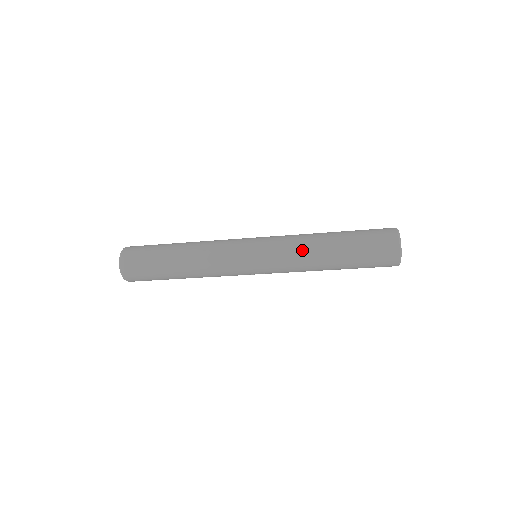
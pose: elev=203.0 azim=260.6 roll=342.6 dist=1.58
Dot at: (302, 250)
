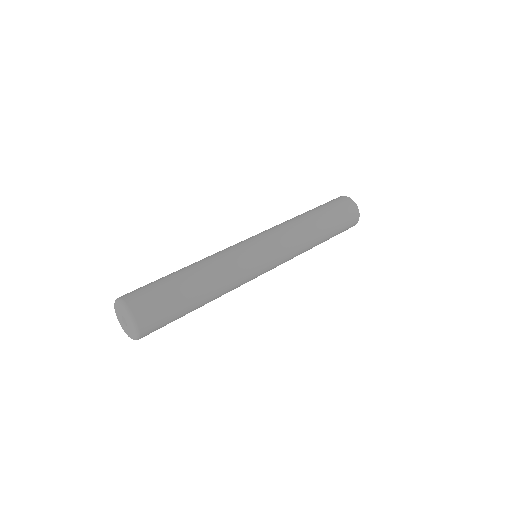
Dot at: occluded
